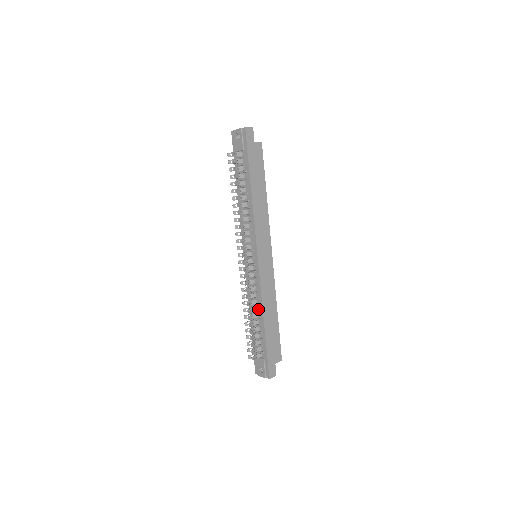
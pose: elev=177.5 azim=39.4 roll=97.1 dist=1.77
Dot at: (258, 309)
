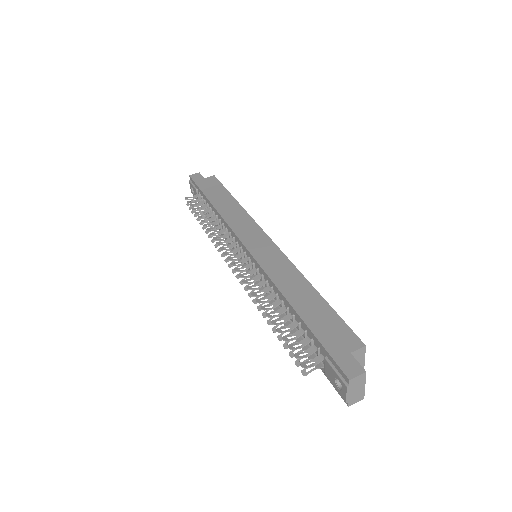
Dot at: (281, 300)
